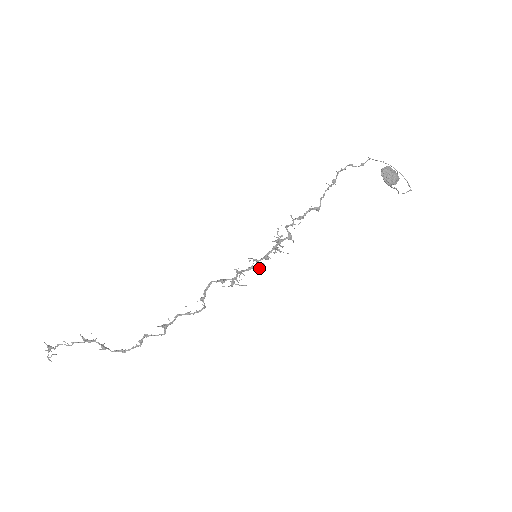
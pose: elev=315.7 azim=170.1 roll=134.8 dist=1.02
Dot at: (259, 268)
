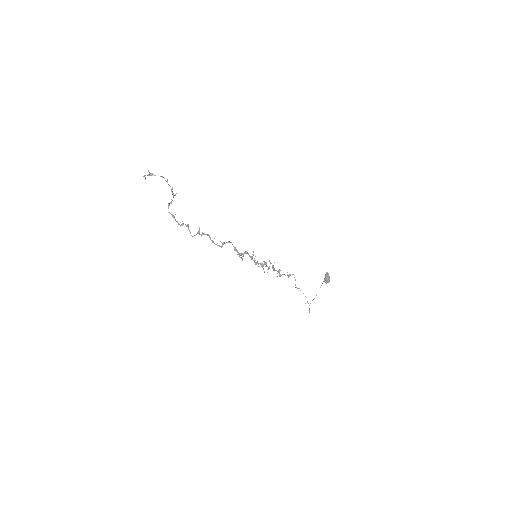
Dot at: (254, 261)
